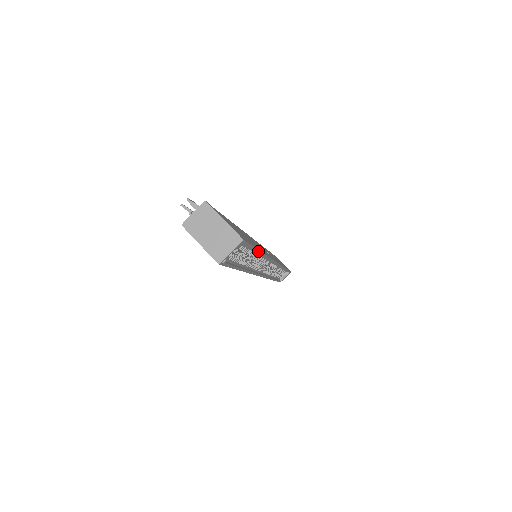
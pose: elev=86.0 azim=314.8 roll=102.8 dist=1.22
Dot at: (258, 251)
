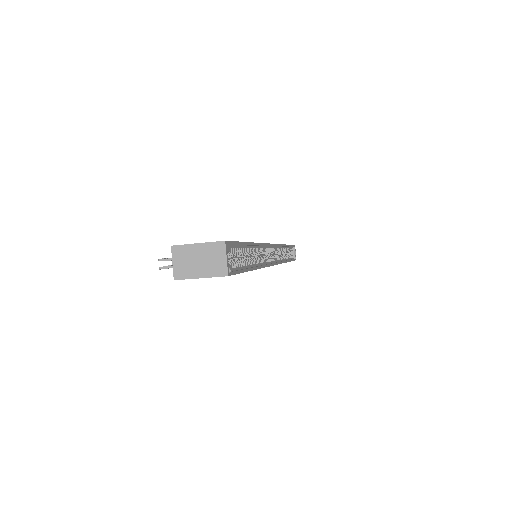
Dot at: (248, 244)
